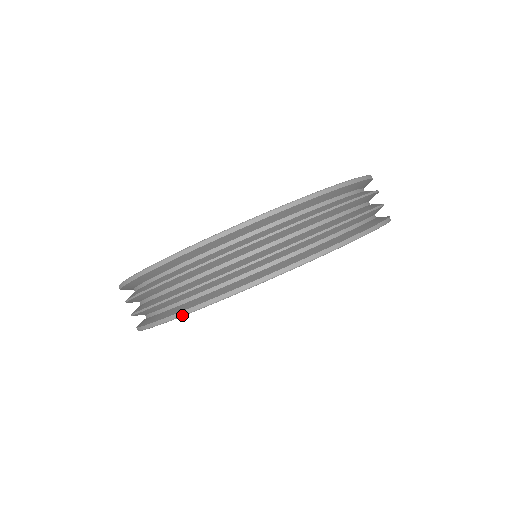
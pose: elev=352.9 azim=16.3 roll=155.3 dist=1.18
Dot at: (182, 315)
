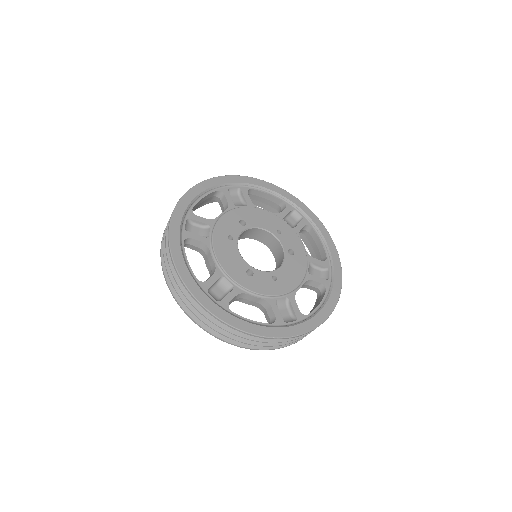
Dot at: (168, 236)
